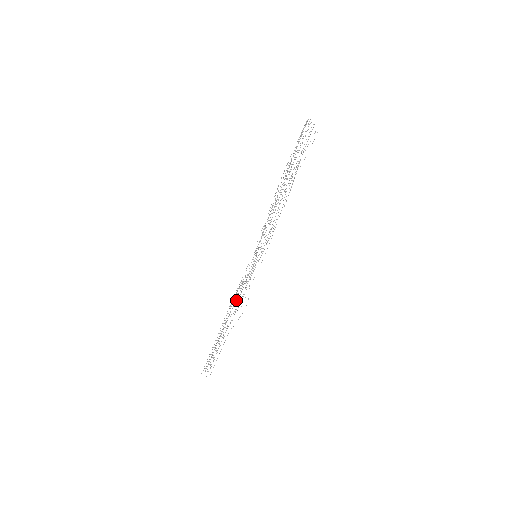
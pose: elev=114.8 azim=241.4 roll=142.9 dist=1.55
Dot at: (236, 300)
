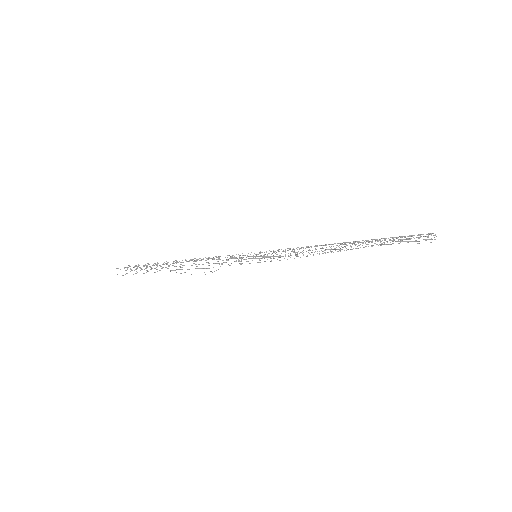
Dot at: occluded
